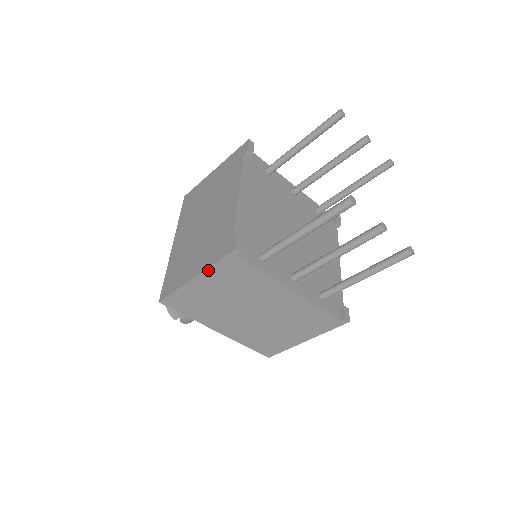
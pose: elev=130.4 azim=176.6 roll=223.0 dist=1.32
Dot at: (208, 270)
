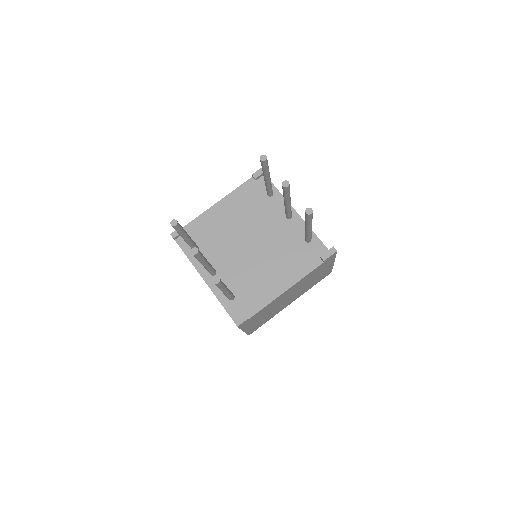
Dot at: occluded
